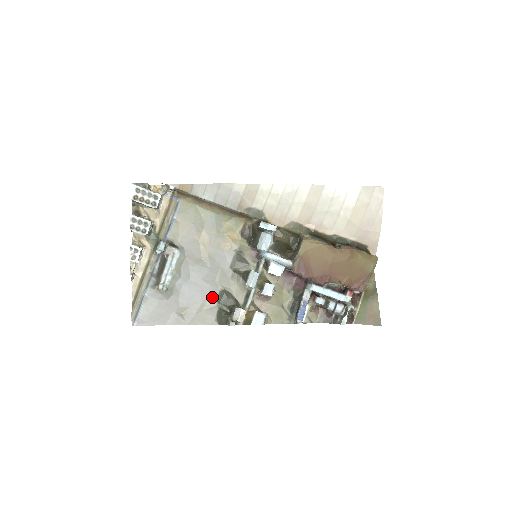
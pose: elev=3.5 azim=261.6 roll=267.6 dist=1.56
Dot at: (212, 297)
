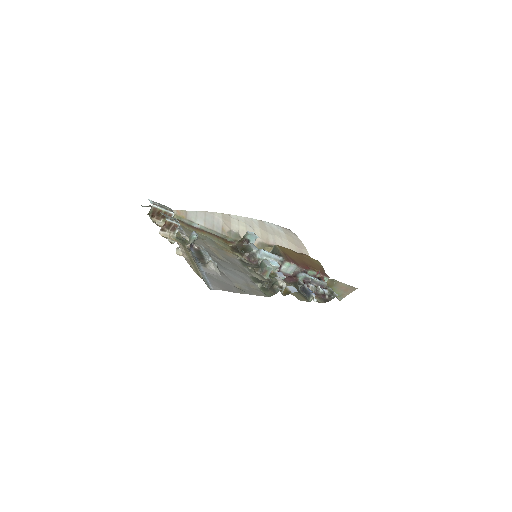
Dot at: (249, 280)
